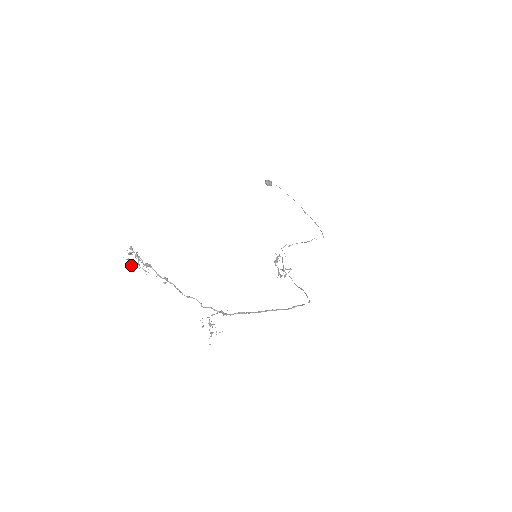
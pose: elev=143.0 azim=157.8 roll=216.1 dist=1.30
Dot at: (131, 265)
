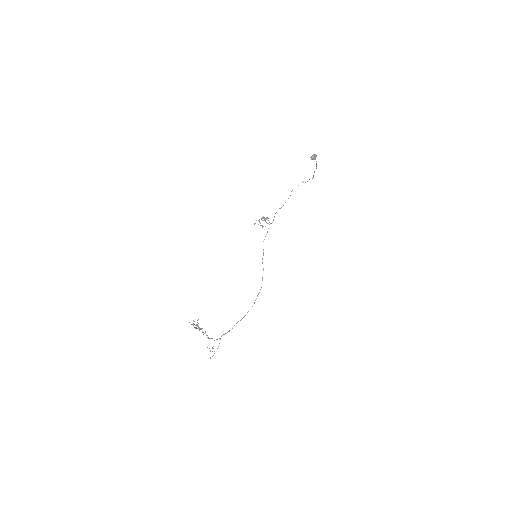
Dot at: occluded
